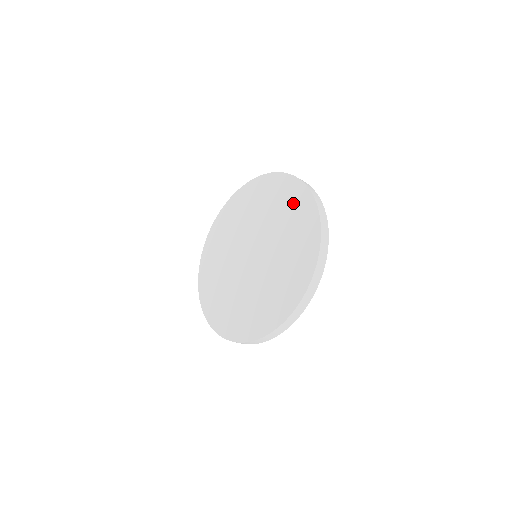
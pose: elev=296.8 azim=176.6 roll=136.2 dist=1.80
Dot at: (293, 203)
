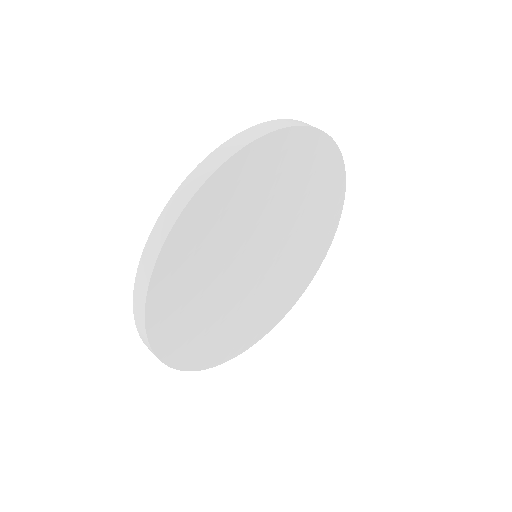
Dot at: occluded
